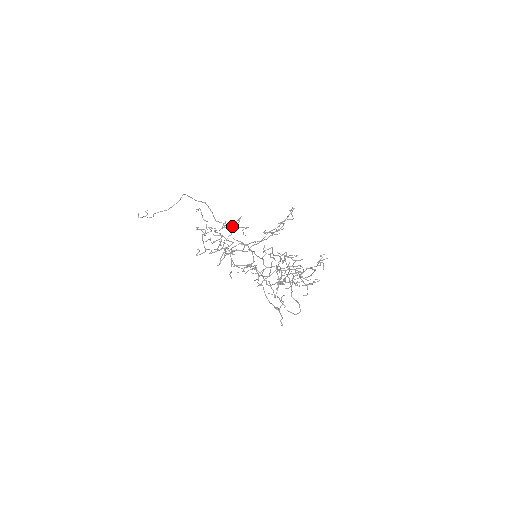
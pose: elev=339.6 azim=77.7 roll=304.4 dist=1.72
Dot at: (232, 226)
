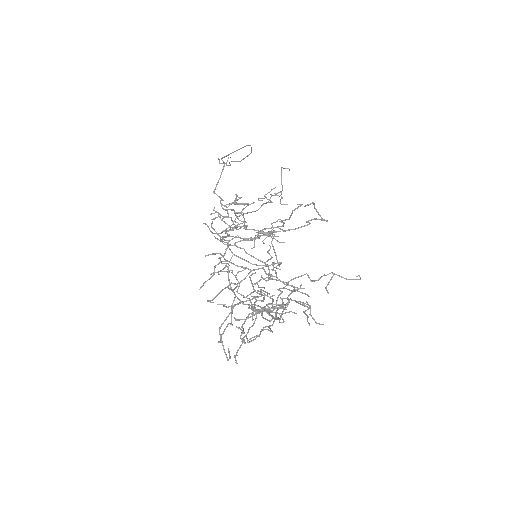
Dot at: (226, 204)
